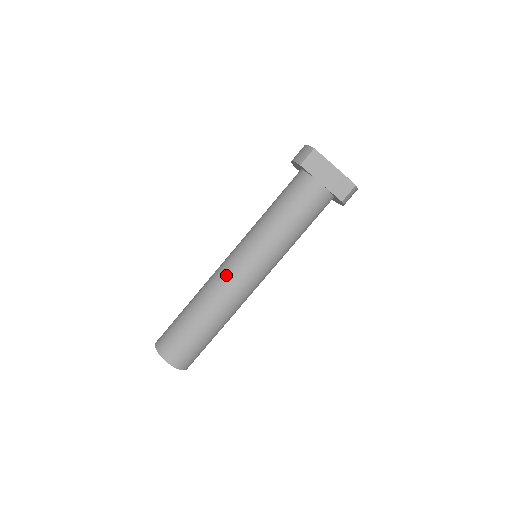
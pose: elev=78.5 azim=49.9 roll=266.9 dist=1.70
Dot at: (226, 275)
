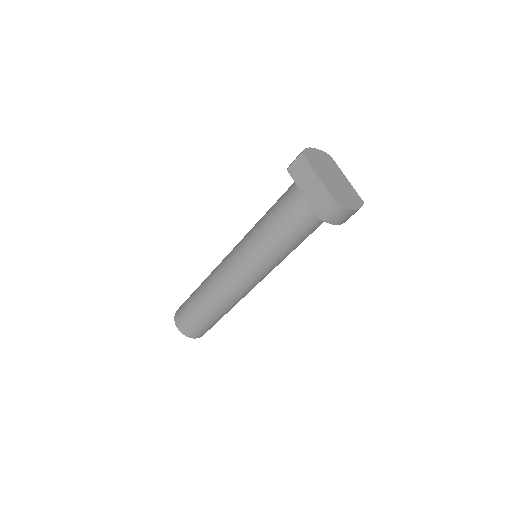
Dot at: (221, 265)
